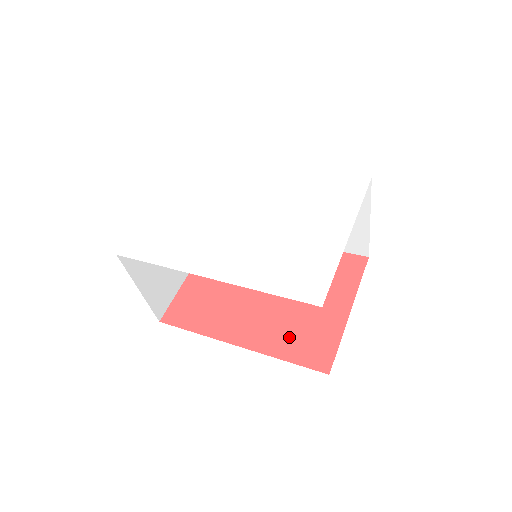
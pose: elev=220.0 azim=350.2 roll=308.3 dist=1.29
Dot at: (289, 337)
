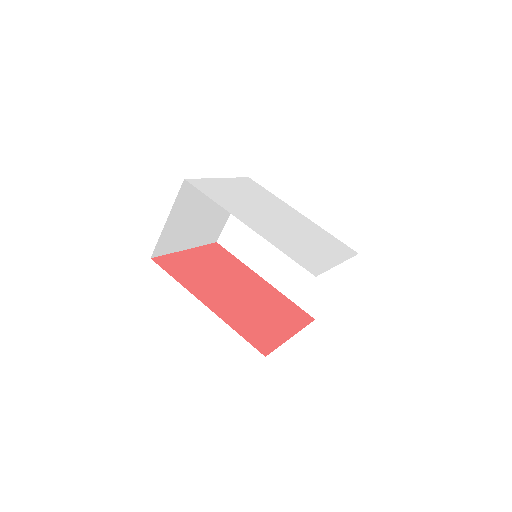
Dot at: (245, 322)
